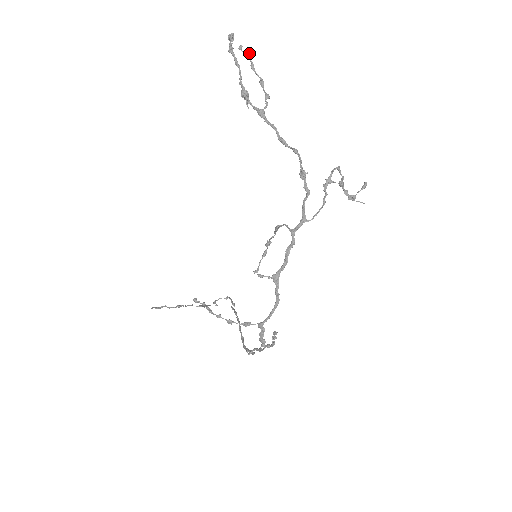
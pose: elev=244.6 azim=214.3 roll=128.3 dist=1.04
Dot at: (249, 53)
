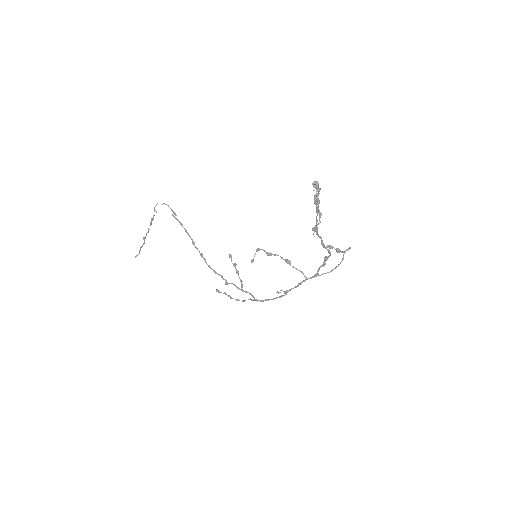
Dot at: occluded
